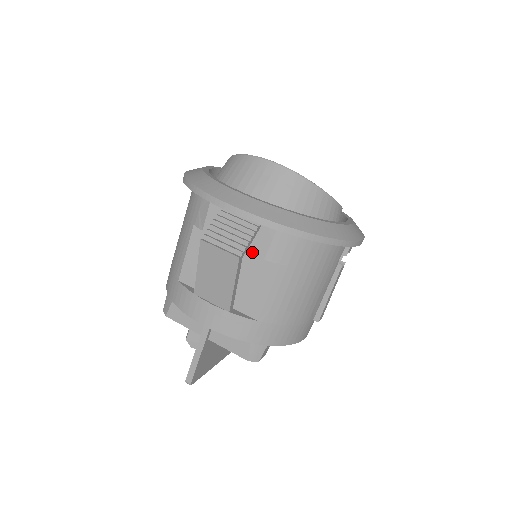
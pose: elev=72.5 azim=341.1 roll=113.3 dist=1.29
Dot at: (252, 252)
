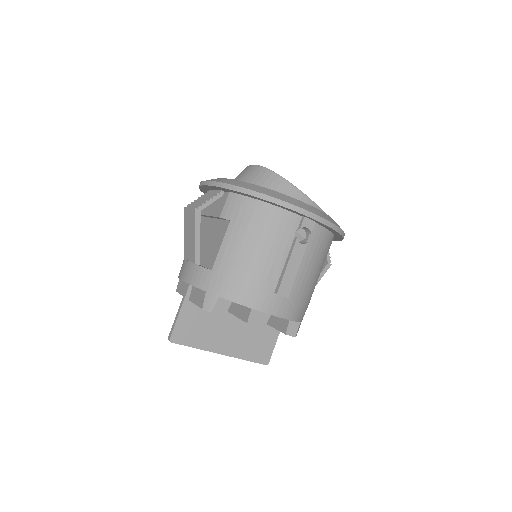
Dot at: (216, 215)
